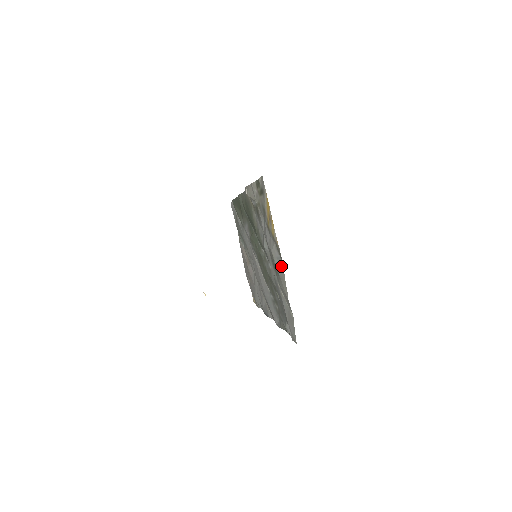
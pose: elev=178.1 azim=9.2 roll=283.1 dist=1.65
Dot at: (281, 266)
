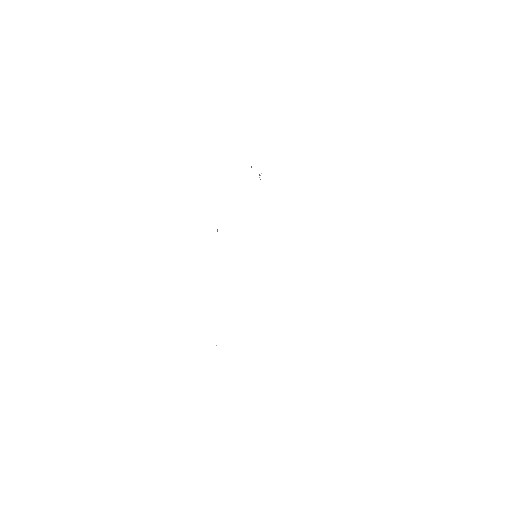
Dot at: occluded
